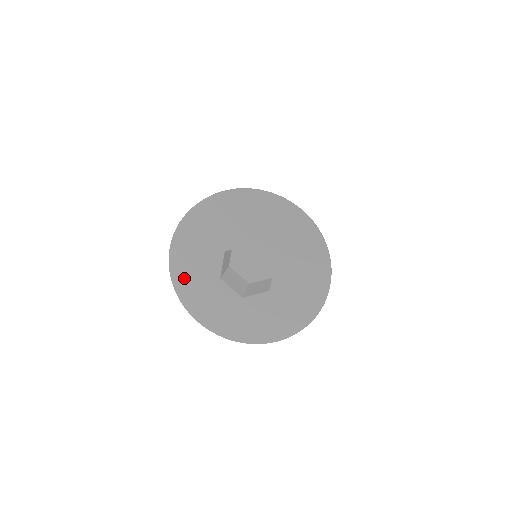
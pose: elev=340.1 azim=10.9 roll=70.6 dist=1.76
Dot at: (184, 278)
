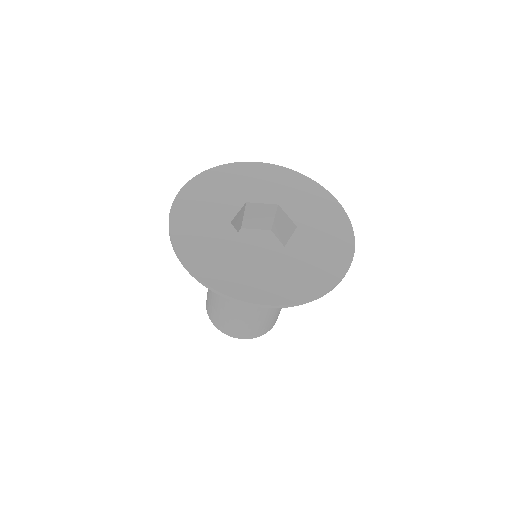
Dot at: (187, 211)
